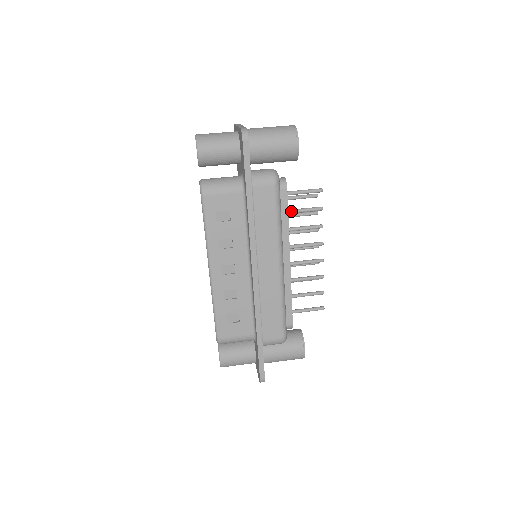
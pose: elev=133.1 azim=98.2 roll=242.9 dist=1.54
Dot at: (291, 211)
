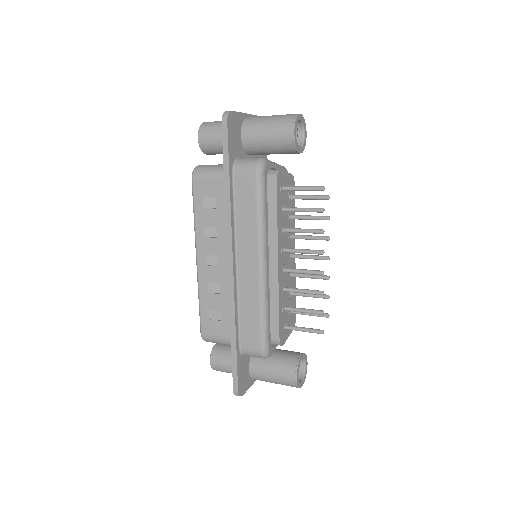
Dot at: (288, 209)
